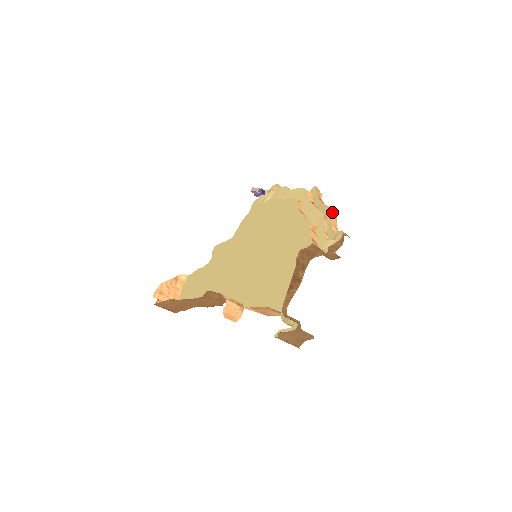
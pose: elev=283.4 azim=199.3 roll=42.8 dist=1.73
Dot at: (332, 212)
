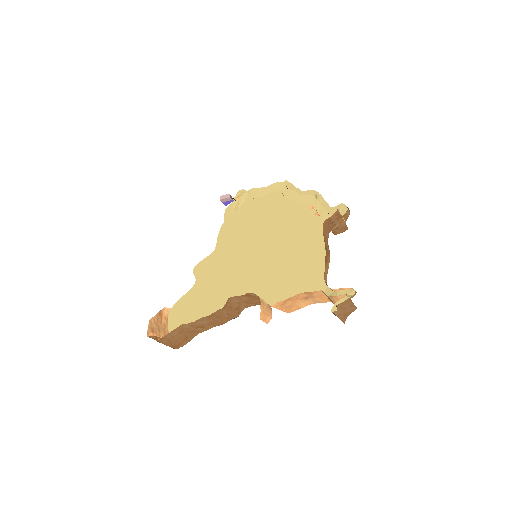
Dot at: (319, 194)
